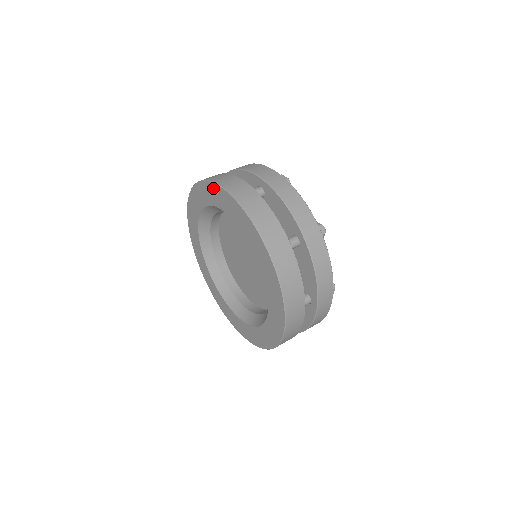
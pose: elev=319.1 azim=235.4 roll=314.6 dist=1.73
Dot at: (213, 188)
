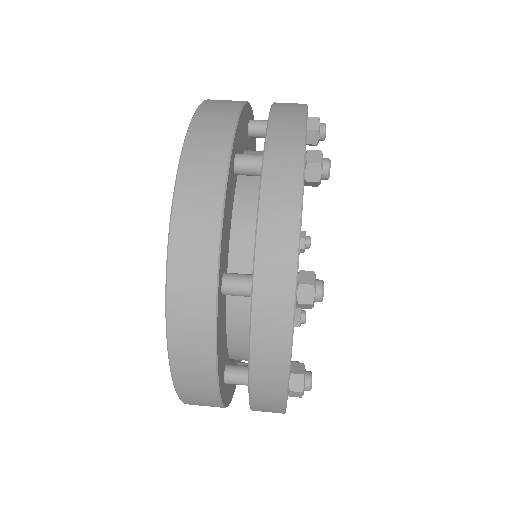
Dot at: occluded
